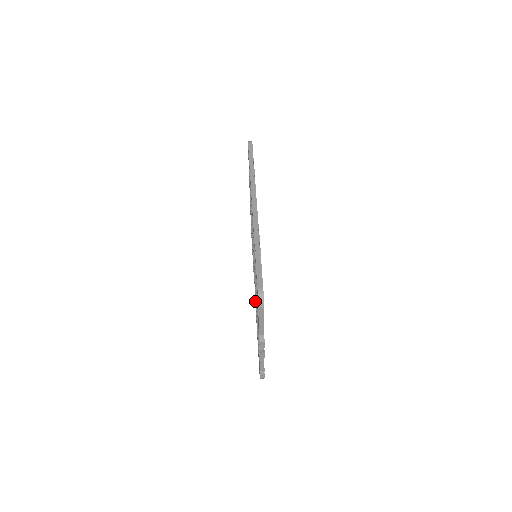
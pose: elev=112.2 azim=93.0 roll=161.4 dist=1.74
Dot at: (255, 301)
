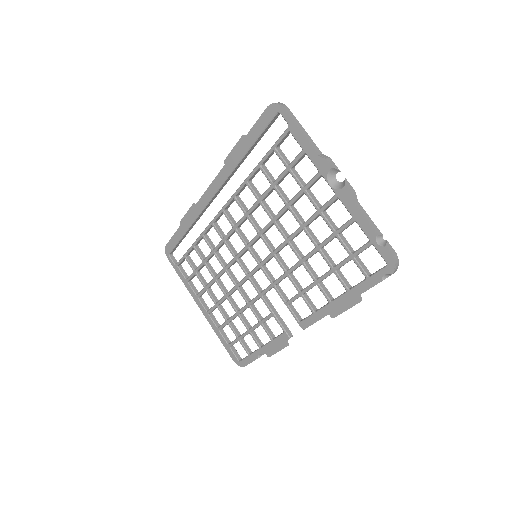
Dot at: (304, 300)
